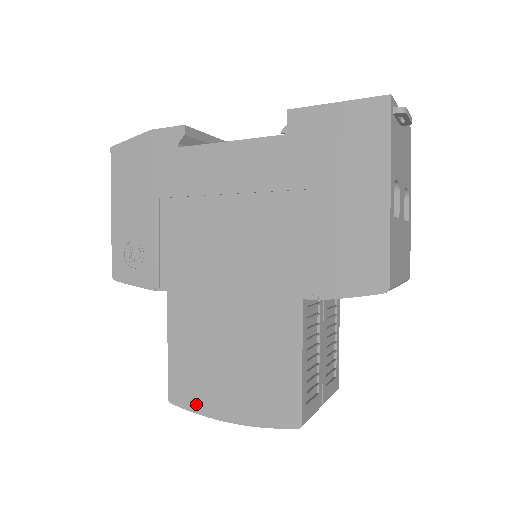
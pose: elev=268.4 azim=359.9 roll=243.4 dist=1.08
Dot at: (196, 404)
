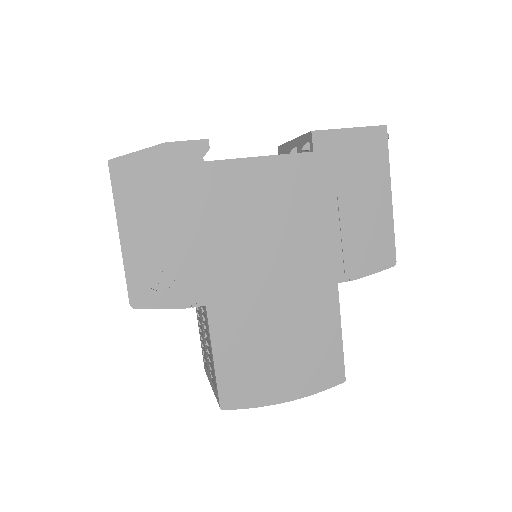
Dot at: (251, 400)
